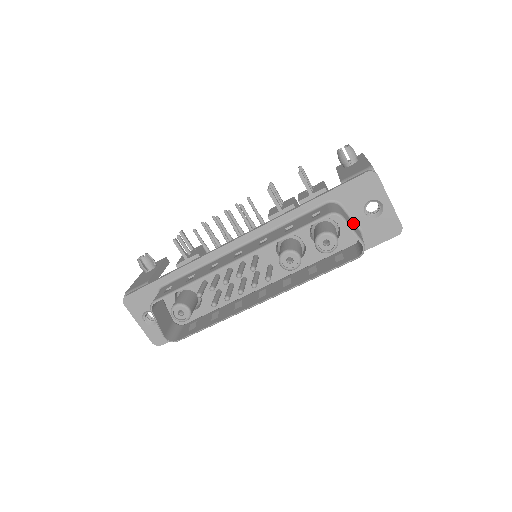
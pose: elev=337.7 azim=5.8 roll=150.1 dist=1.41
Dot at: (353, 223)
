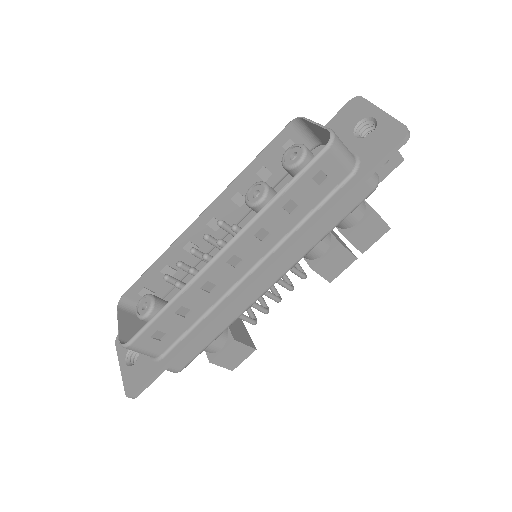
Dot at: occluded
